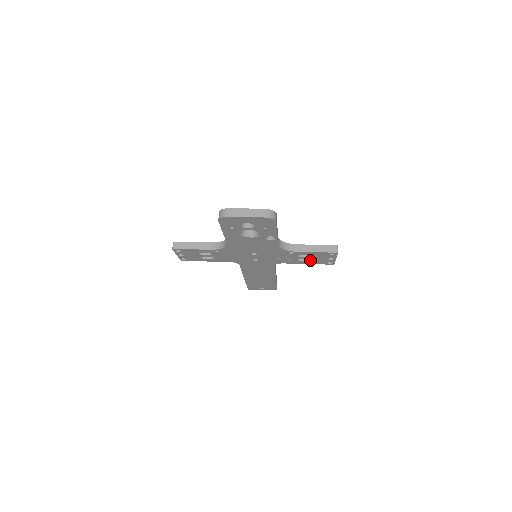
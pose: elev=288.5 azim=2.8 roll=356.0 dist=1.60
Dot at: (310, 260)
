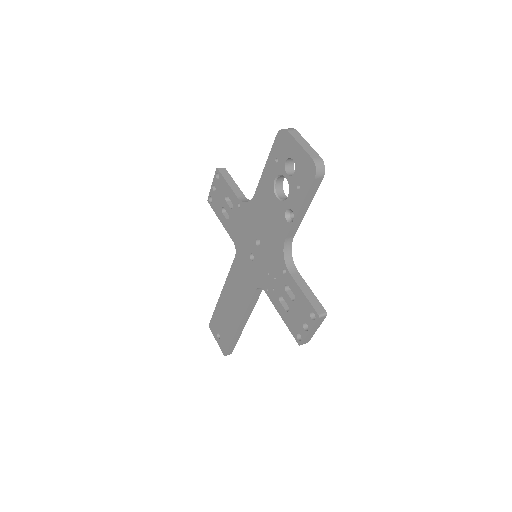
Dot at: (288, 311)
